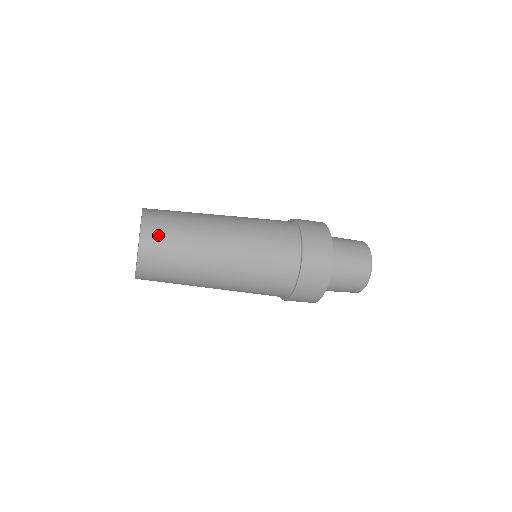
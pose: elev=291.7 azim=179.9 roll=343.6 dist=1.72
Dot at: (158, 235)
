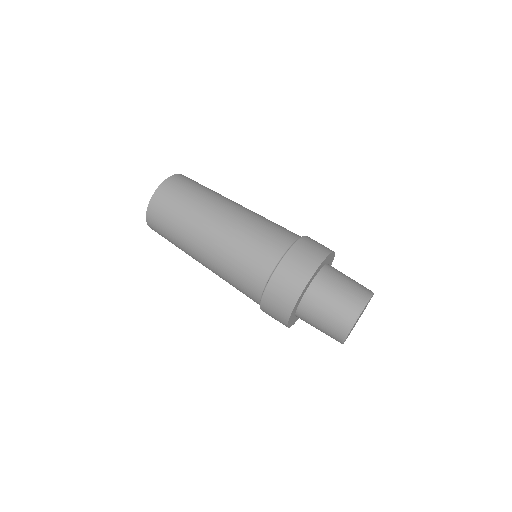
Dot at: (162, 206)
